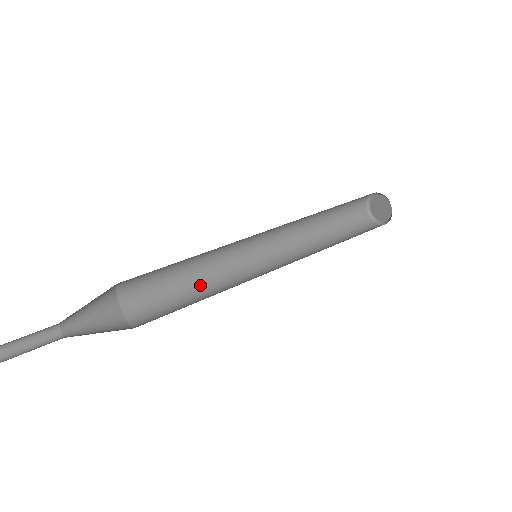
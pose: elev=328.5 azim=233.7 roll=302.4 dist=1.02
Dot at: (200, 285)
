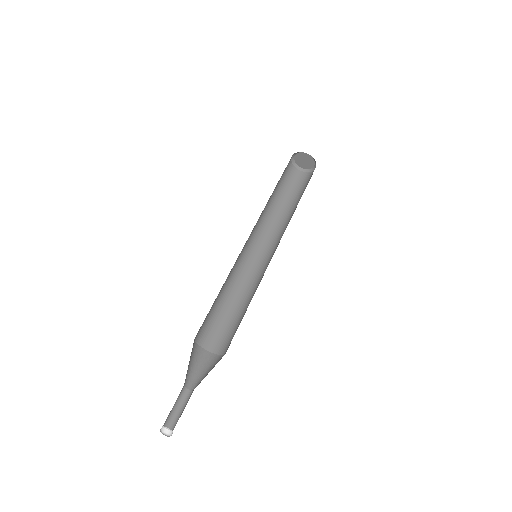
Dot at: (237, 299)
